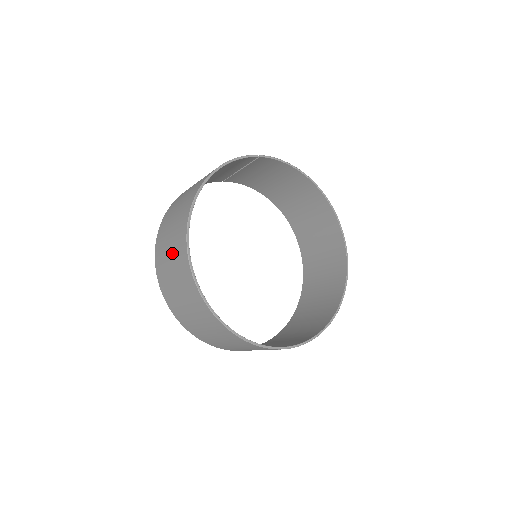
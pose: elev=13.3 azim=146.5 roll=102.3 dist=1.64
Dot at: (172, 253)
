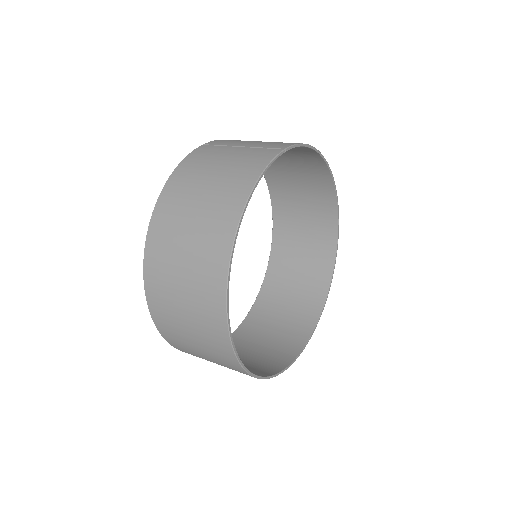
Dot at: (191, 310)
